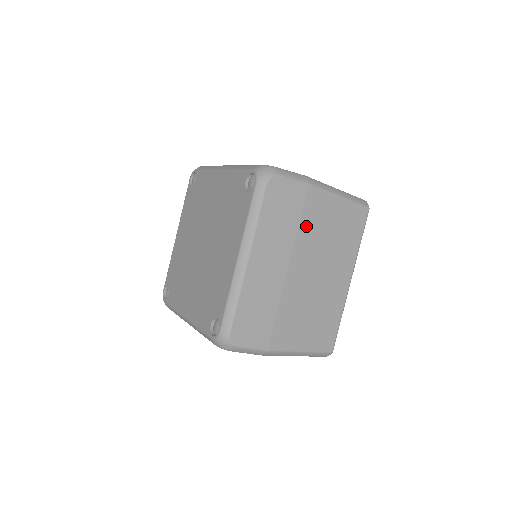
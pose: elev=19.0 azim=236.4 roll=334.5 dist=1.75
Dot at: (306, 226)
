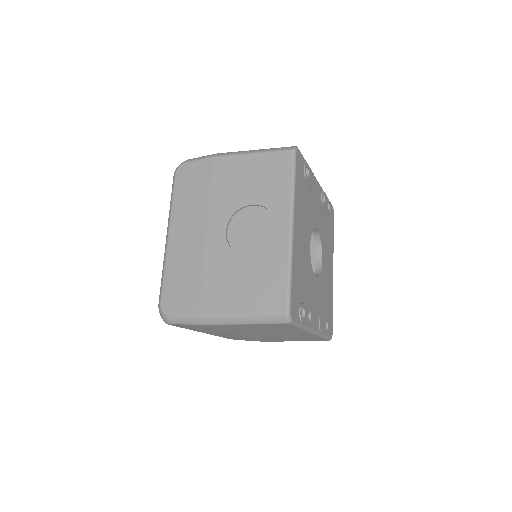
Dot at: (228, 330)
